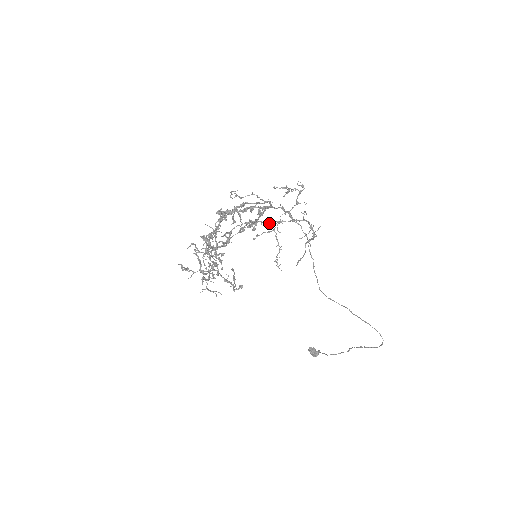
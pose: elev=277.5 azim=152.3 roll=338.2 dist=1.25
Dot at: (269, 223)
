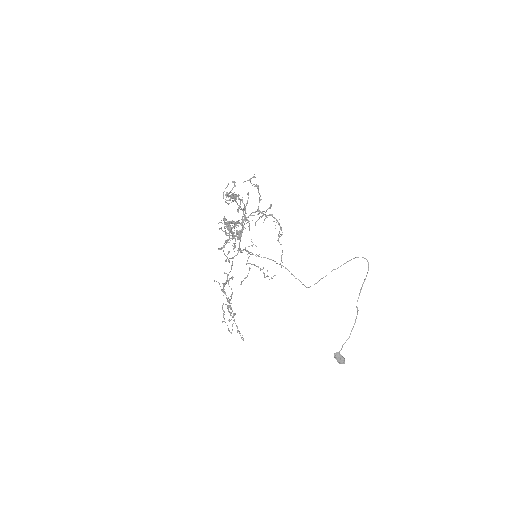
Dot at: occluded
